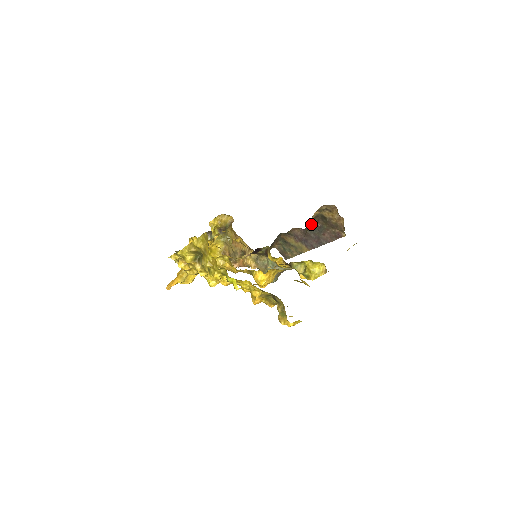
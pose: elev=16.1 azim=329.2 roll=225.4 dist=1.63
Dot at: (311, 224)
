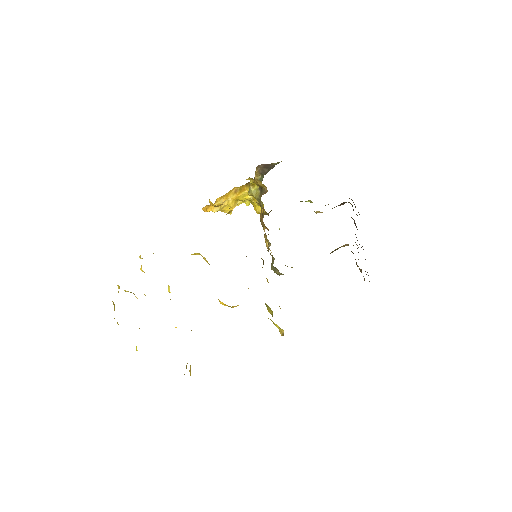
Dot at: occluded
